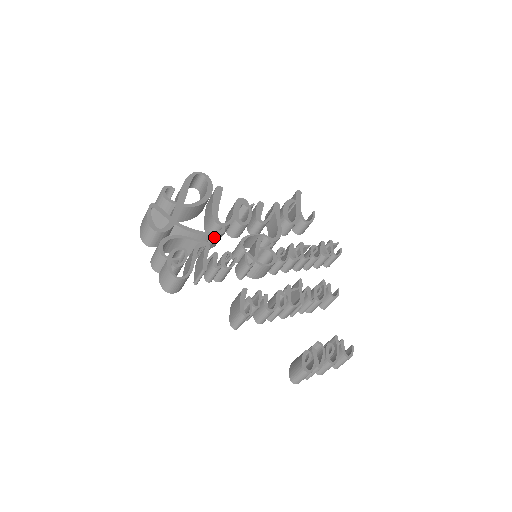
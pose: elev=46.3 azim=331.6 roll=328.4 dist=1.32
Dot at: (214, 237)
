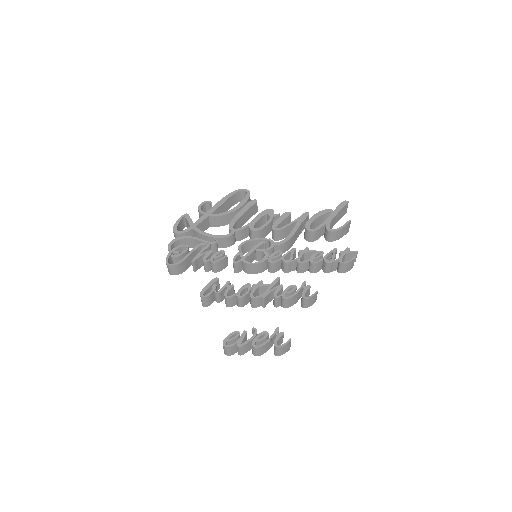
Dot at: (221, 239)
